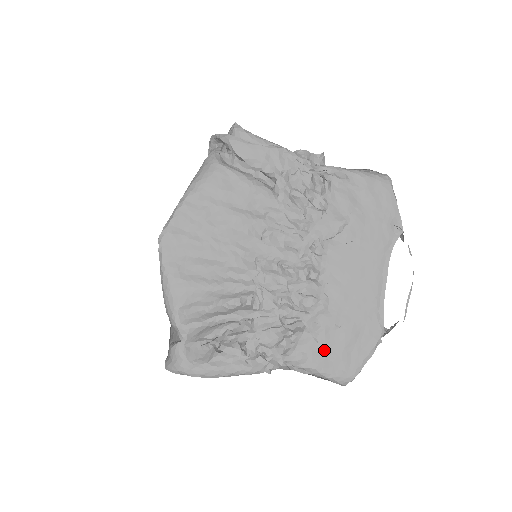
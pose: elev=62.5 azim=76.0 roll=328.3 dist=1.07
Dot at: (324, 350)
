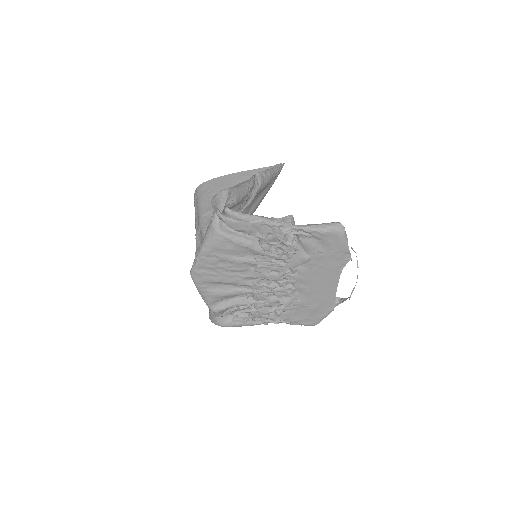
Dot at: (298, 315)
